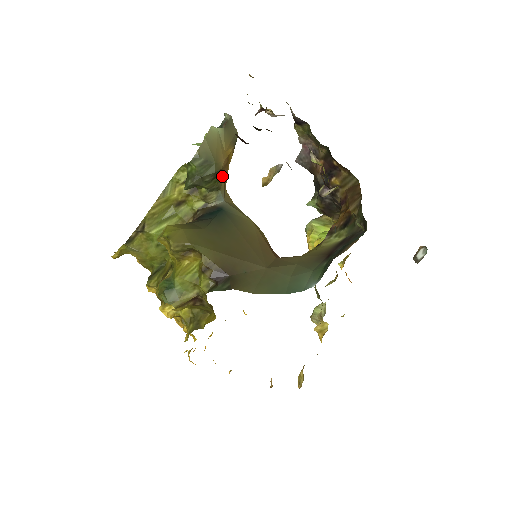
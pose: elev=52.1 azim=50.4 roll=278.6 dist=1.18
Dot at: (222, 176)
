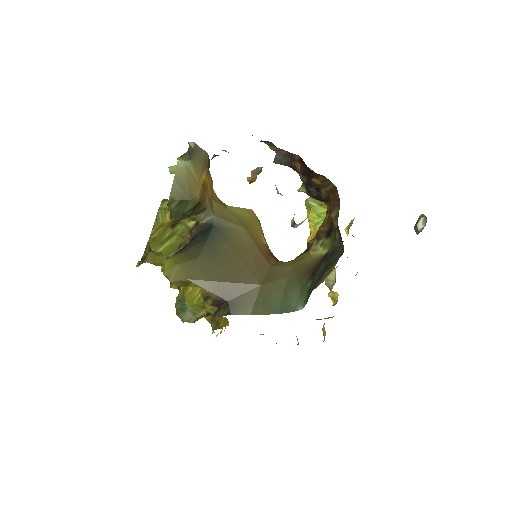
Dot at: (203, 200)
